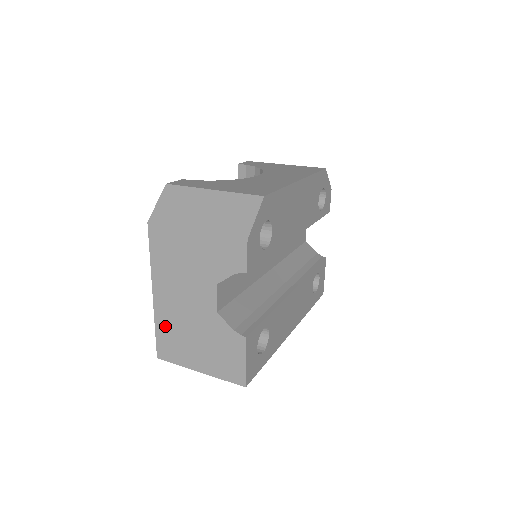
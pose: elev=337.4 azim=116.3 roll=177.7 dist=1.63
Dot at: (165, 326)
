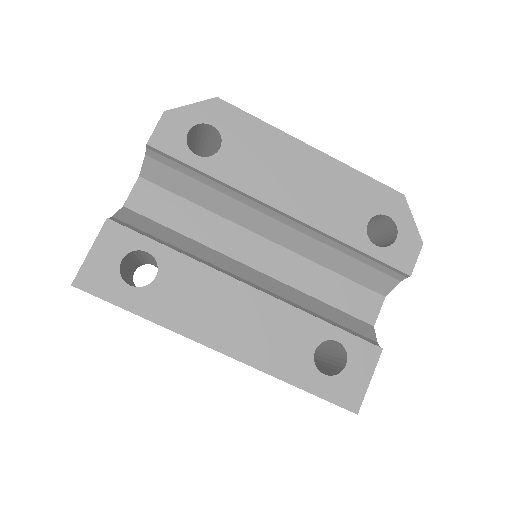
Dot at: occluded
